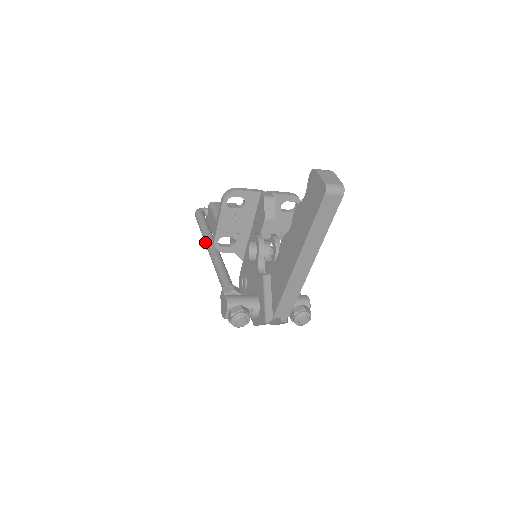
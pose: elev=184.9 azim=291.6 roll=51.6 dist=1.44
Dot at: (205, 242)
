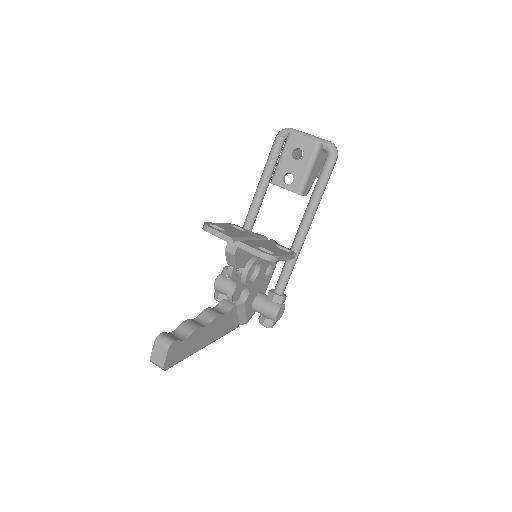
Dot at: (255, 193)
